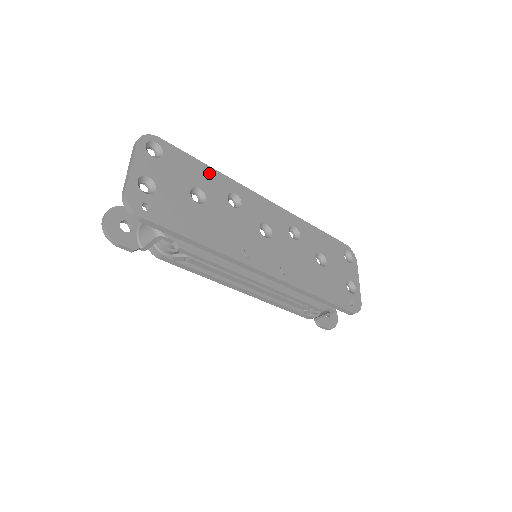
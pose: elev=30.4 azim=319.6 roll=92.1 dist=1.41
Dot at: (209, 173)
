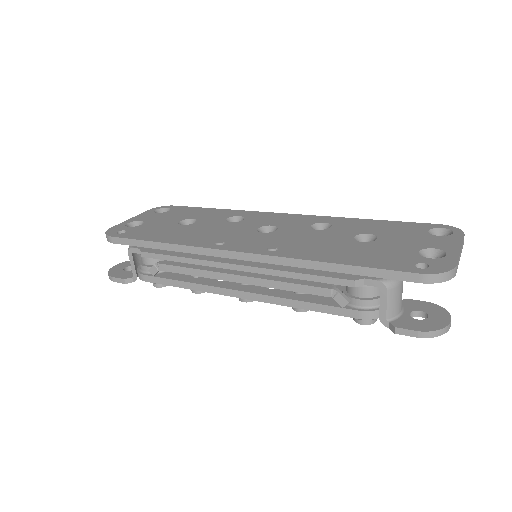
Dot at: (214, 212)
